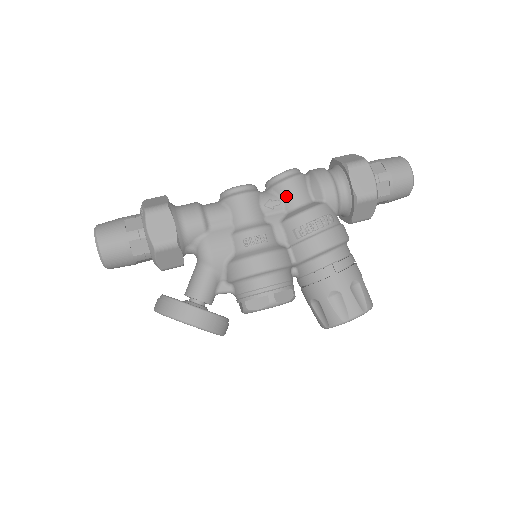
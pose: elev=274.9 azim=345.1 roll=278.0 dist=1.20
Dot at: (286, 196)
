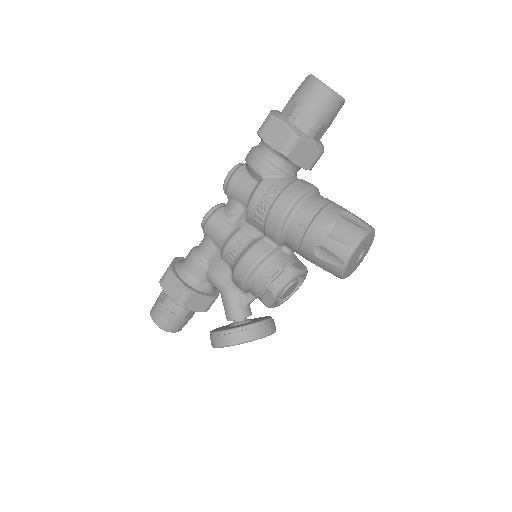
Dot at: (237, 197)
